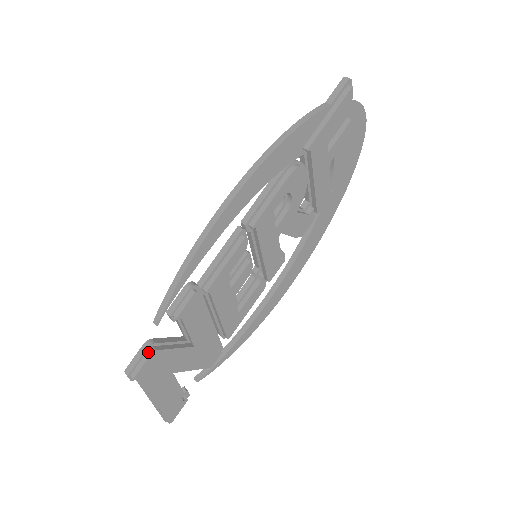
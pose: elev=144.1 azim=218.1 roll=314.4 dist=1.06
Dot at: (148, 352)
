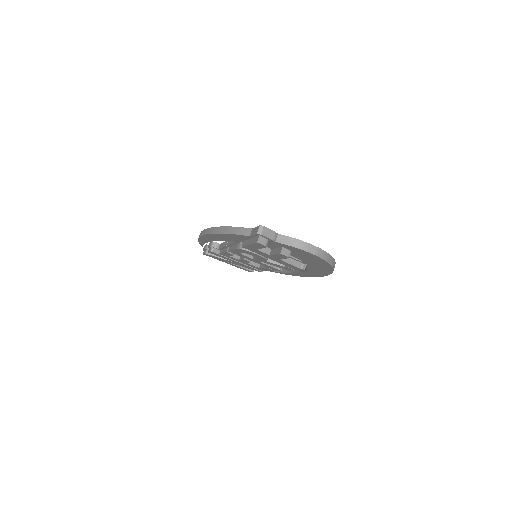
Dot at: (205, 251)
